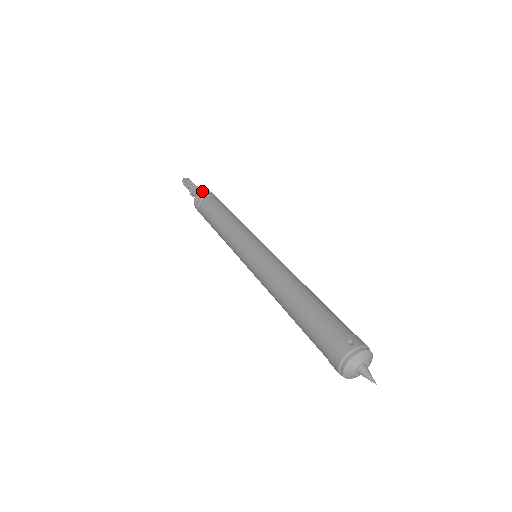
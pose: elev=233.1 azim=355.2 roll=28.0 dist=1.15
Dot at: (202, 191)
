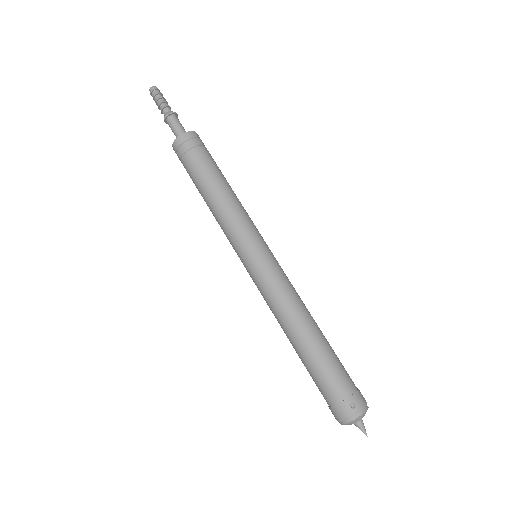
Dot at: (183, 134)
